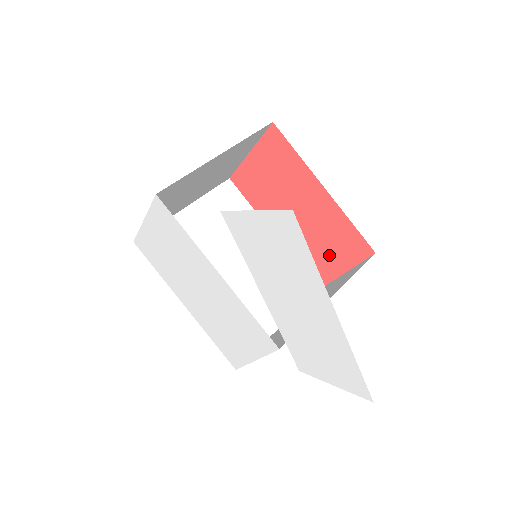
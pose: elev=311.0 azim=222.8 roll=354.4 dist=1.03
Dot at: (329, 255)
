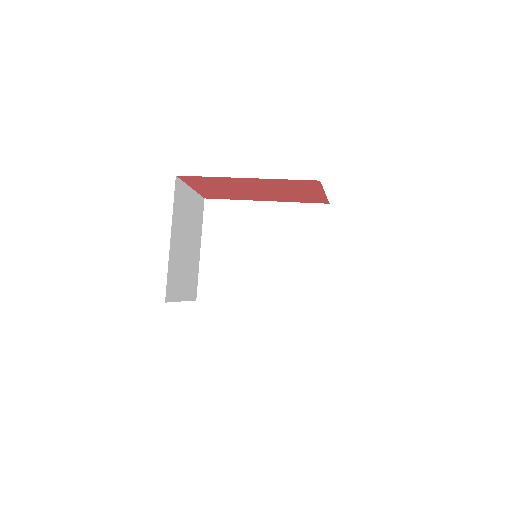
Dot at: (304, 193)
